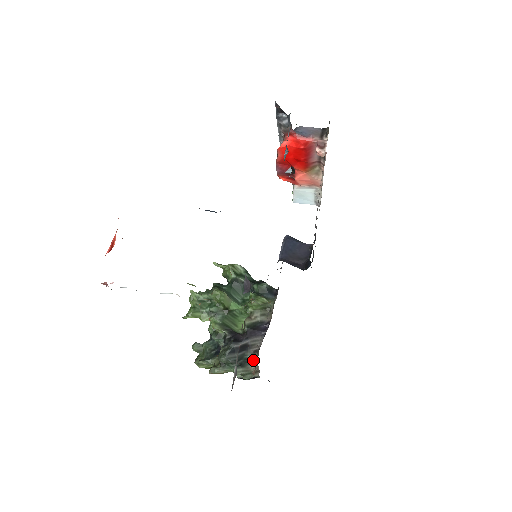
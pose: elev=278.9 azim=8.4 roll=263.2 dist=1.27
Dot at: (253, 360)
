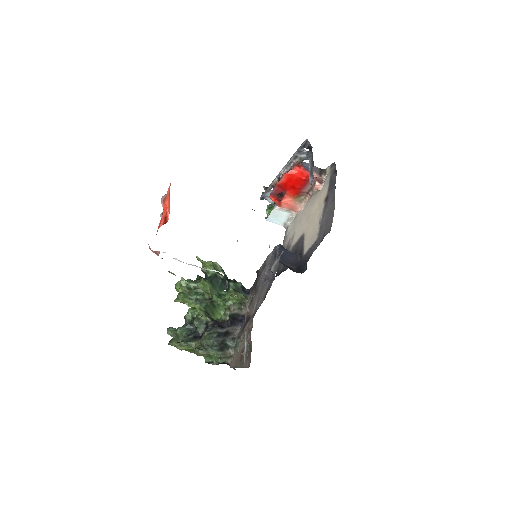
Dot at: (230, 346)
